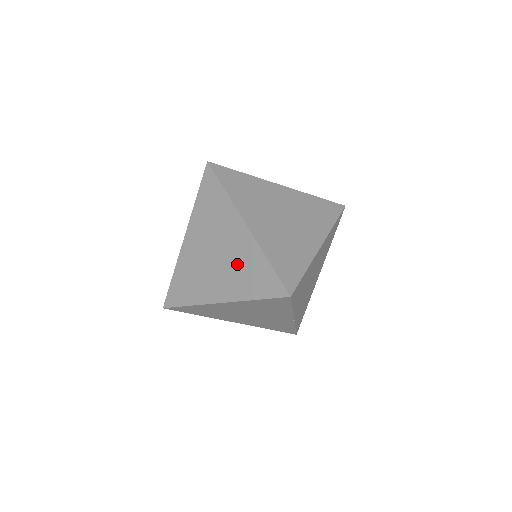
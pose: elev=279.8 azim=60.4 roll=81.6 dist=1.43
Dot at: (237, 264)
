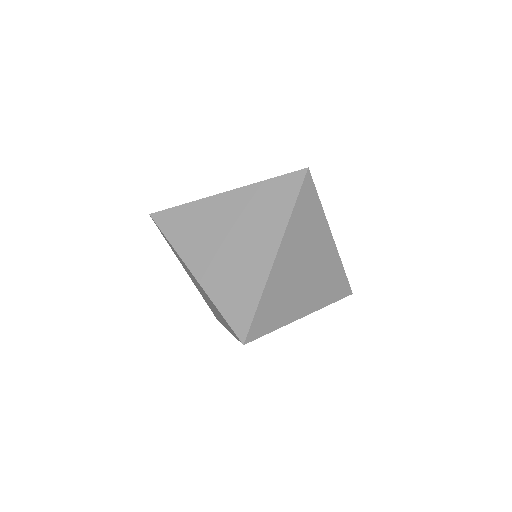
Dot at: occluded
